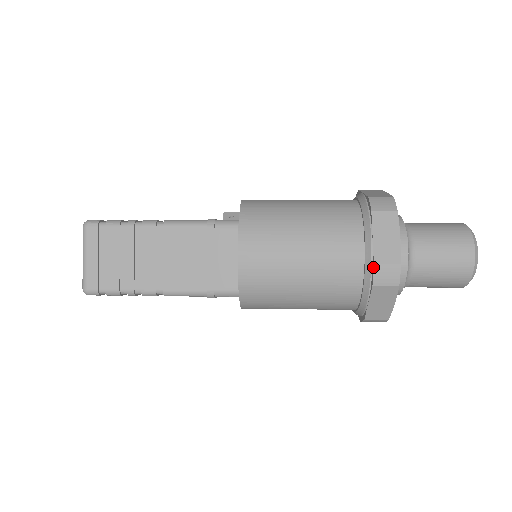
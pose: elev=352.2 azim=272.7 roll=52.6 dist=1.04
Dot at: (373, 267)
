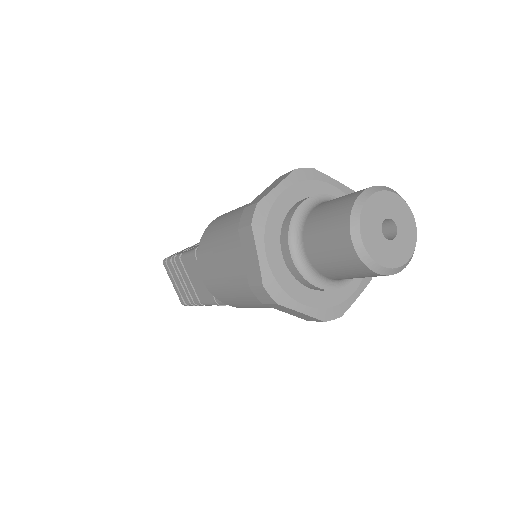
Dot at: (251, 288)
